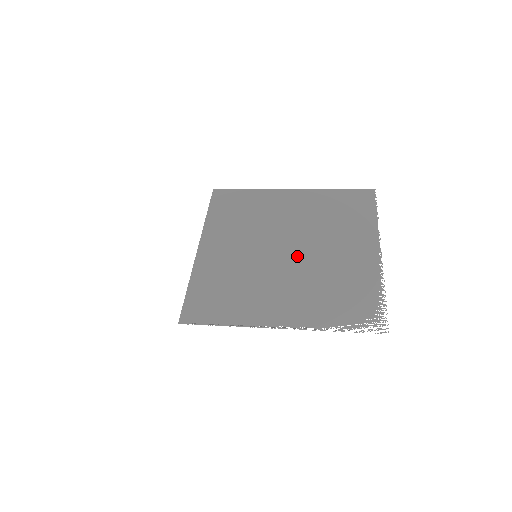
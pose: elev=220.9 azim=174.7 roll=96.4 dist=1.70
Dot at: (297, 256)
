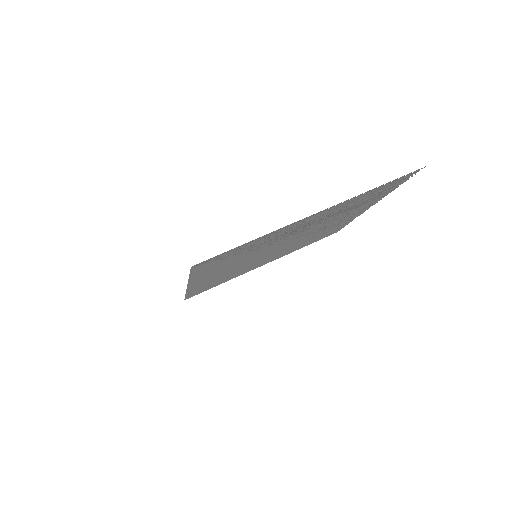
Dot at: (298, 237)
